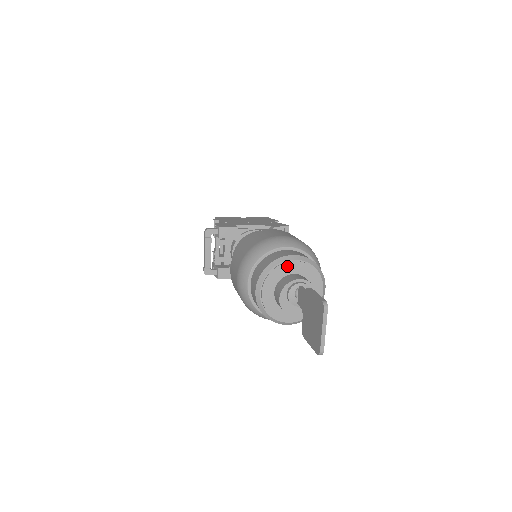
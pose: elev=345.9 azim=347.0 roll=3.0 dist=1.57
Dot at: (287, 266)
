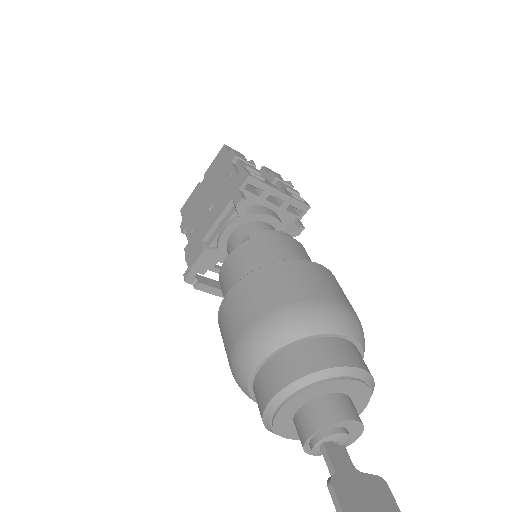
Dot at: (282, 413)
